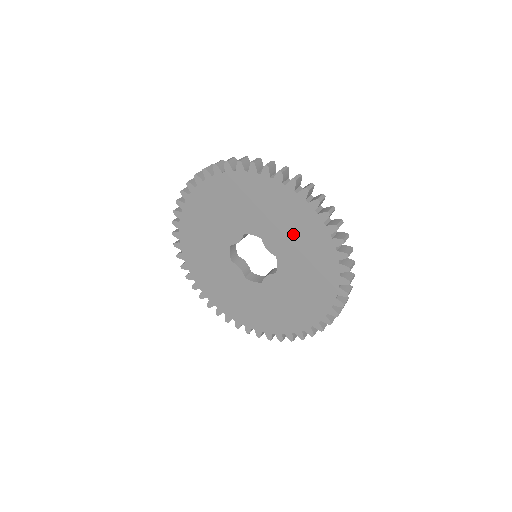
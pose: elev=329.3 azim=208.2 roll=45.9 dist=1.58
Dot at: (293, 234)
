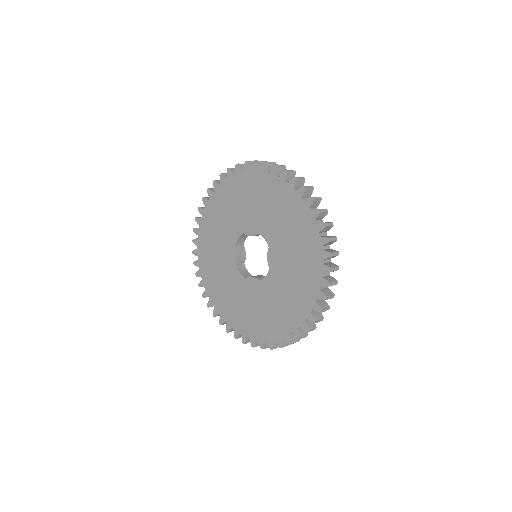
Dot at: (294, 263)
